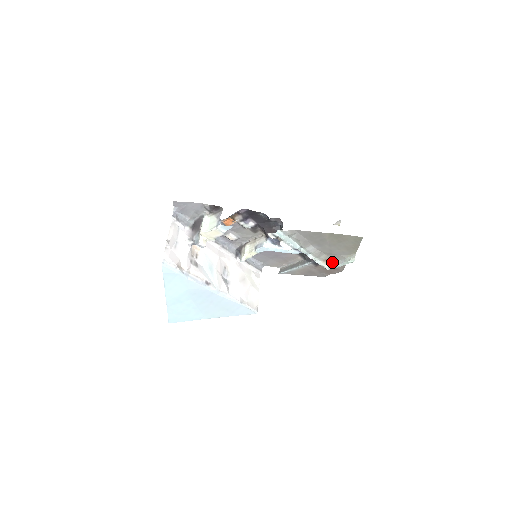
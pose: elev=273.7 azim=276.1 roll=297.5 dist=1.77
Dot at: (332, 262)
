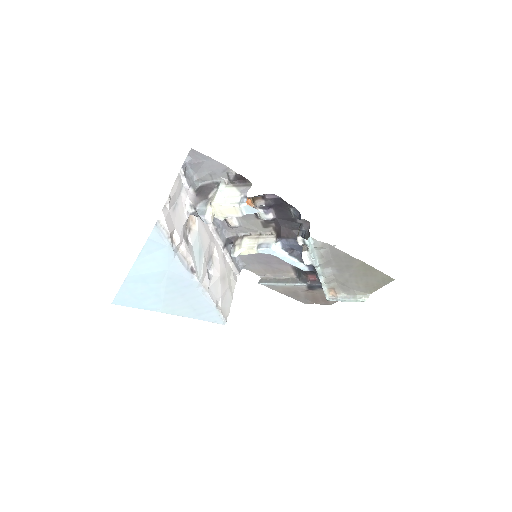
Dot at: (337, 293)
